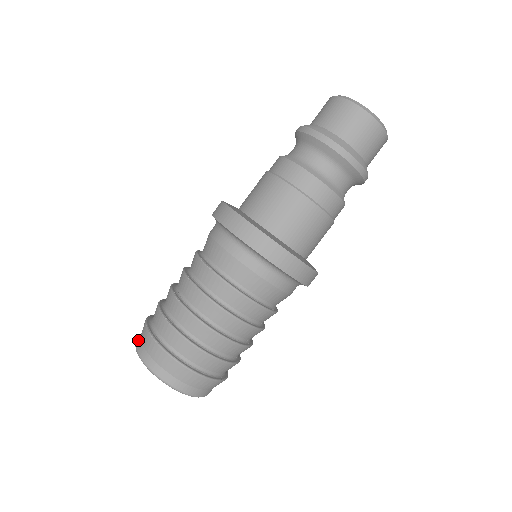
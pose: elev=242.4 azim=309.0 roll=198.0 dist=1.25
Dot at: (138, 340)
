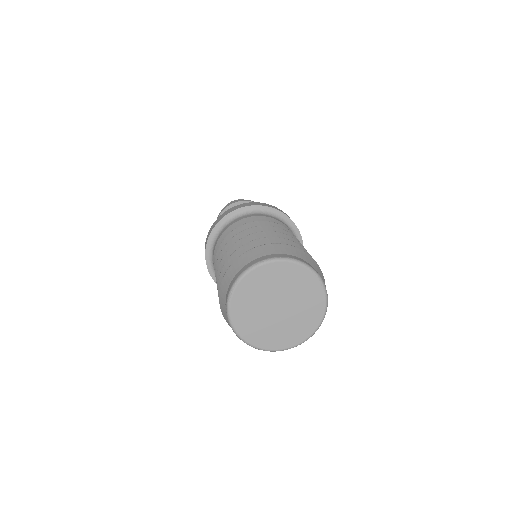
Dot at: (225, 308)
